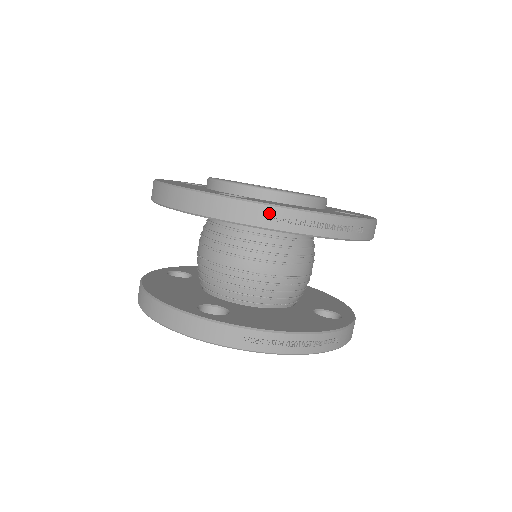
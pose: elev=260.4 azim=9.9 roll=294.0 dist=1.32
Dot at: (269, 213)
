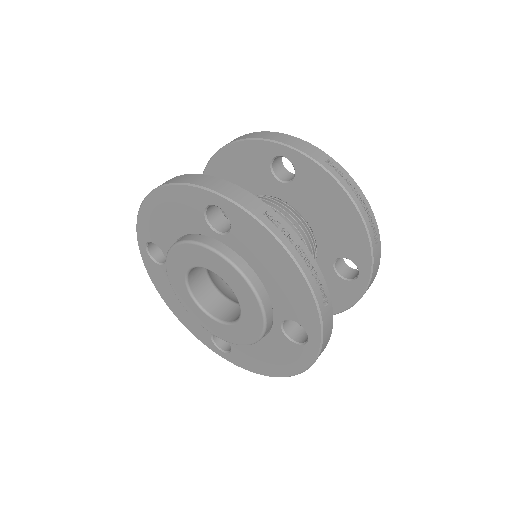
Dot at: (329, 161)
